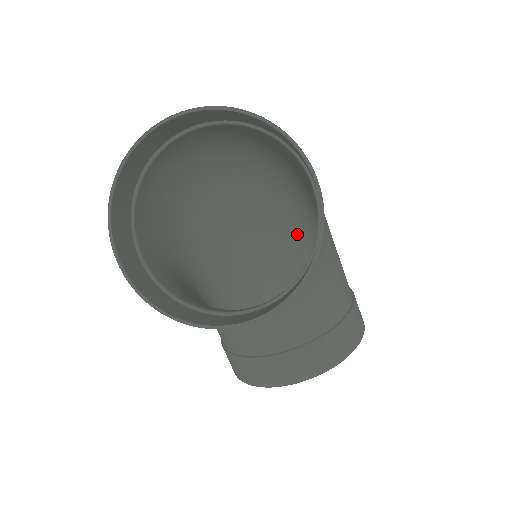
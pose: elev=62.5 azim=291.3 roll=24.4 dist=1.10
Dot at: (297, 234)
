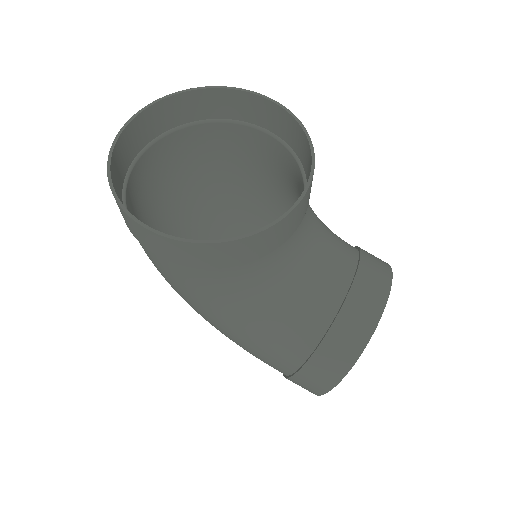
Dot at: occluded
